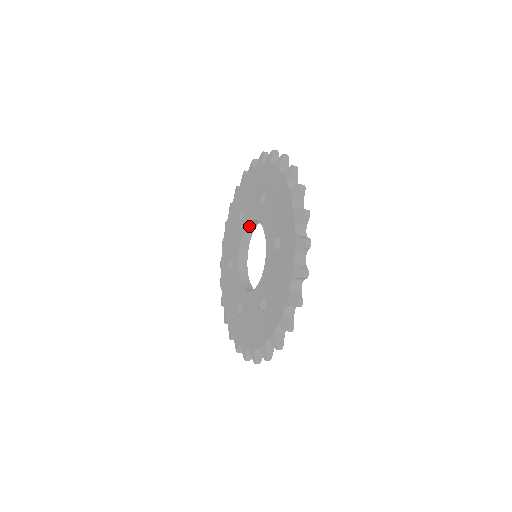
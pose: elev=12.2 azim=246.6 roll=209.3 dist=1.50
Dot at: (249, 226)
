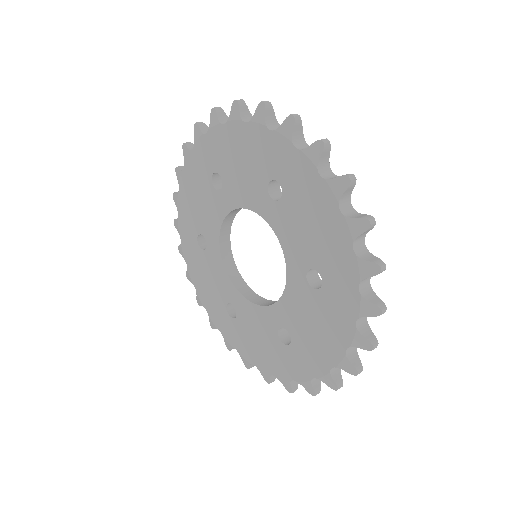
Dot at: (237, 208)
